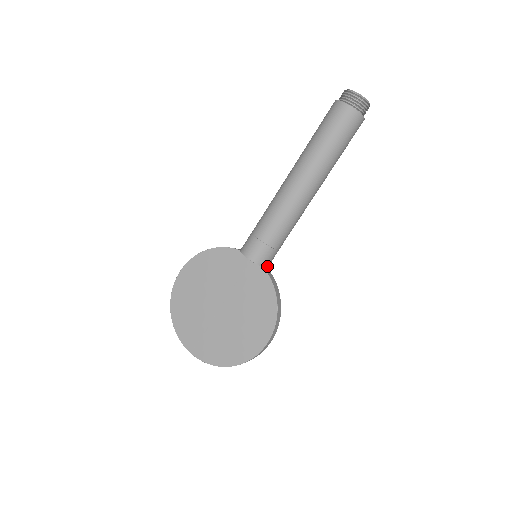
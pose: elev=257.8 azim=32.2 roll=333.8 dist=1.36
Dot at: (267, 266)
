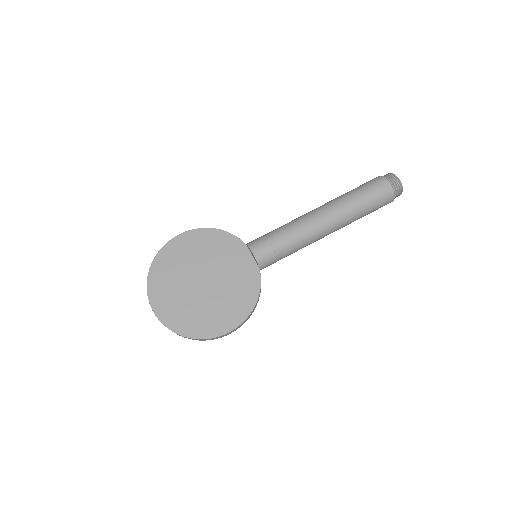
Dot at: occluded
